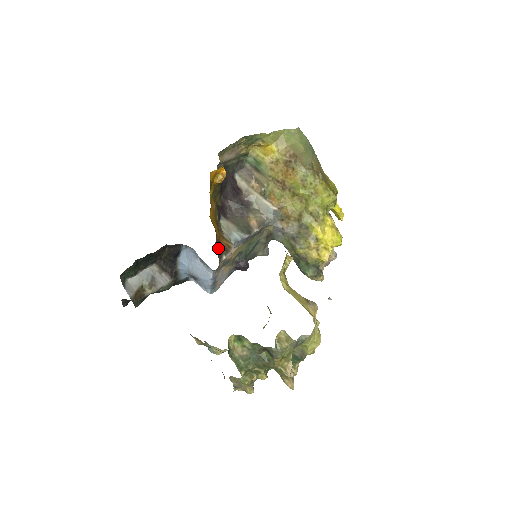
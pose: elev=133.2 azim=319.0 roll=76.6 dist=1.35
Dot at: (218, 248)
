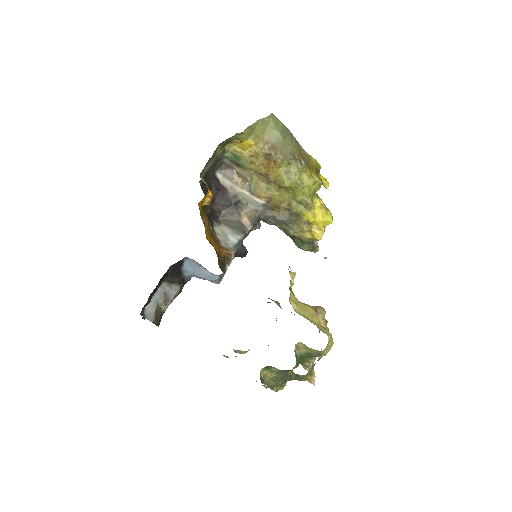
Dot at: (221, 262)
